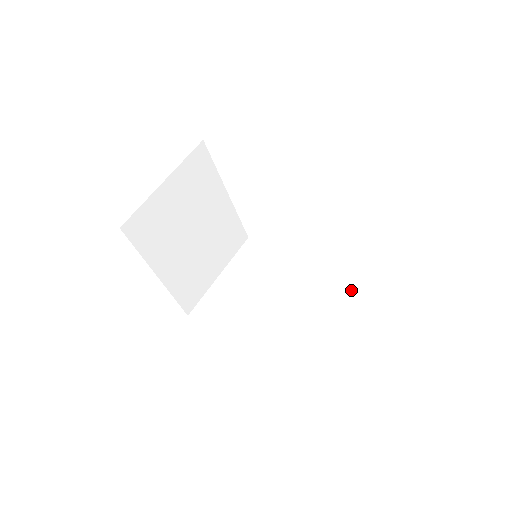
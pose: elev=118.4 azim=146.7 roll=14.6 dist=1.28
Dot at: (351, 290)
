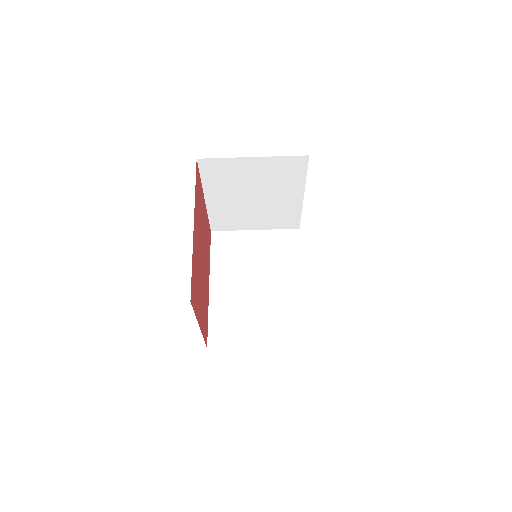
Dot at: (290, 334)
